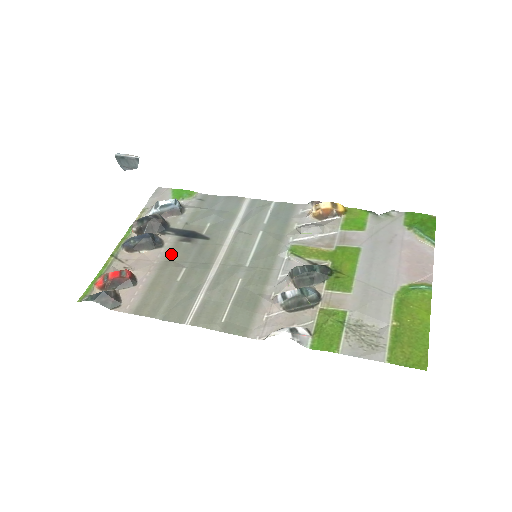
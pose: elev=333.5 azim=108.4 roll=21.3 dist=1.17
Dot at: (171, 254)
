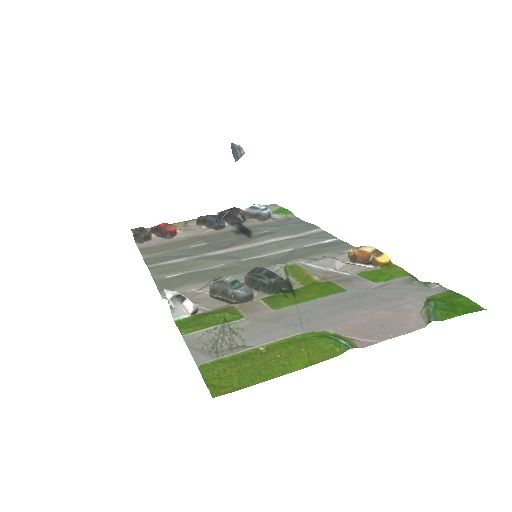
Dot at: (214, 234)
